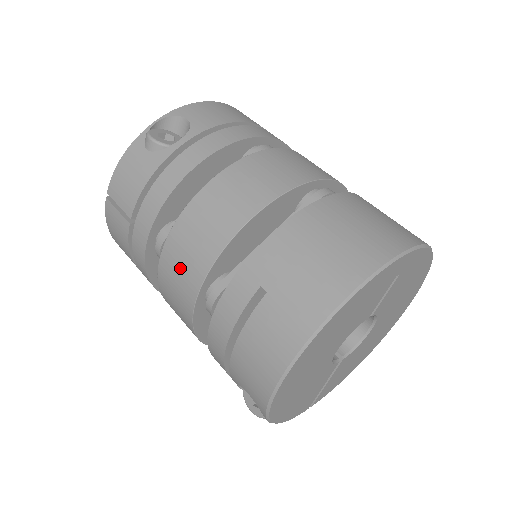
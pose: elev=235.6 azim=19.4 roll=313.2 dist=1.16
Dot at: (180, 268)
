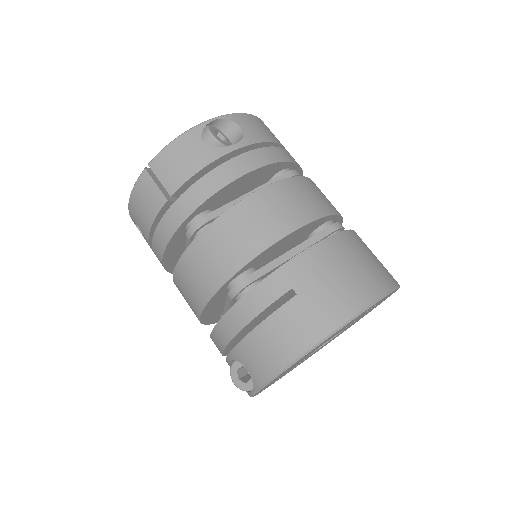
Dot at: (216, 254)
